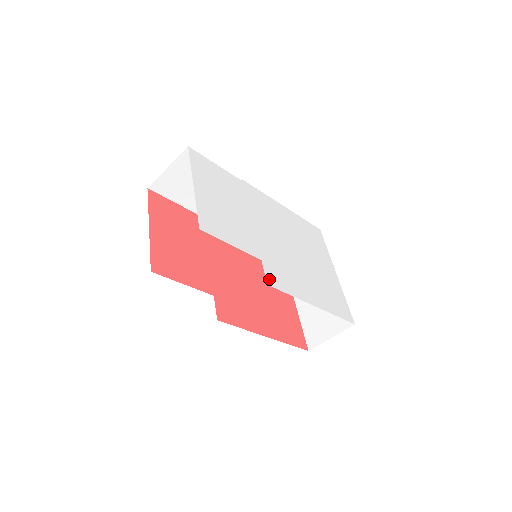
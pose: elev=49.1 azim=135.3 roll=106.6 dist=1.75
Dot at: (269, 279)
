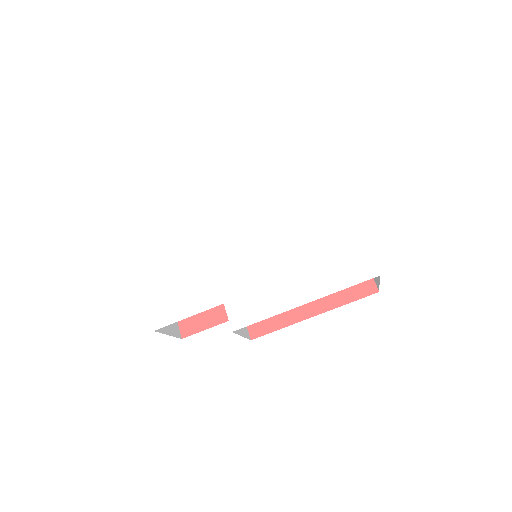
Dot at: (234, 322)
